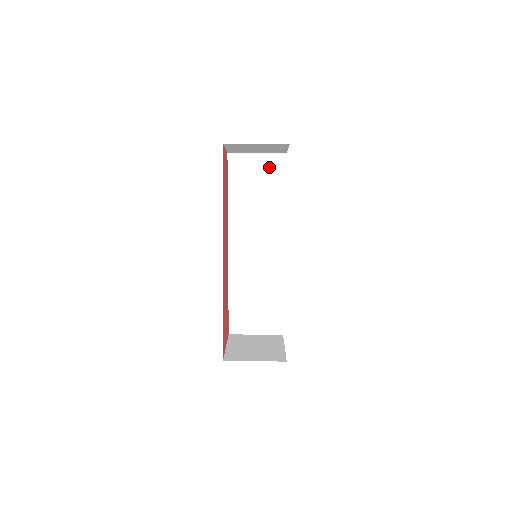
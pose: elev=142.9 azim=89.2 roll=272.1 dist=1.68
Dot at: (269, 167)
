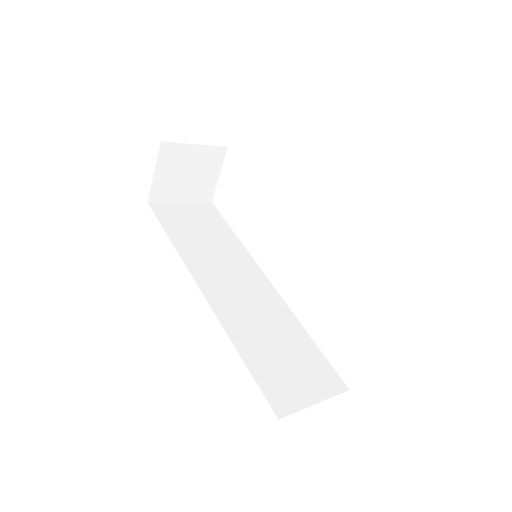
Dot at: (201, 212)
